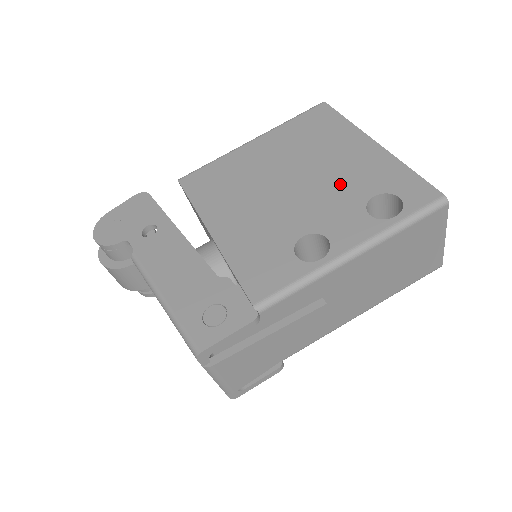
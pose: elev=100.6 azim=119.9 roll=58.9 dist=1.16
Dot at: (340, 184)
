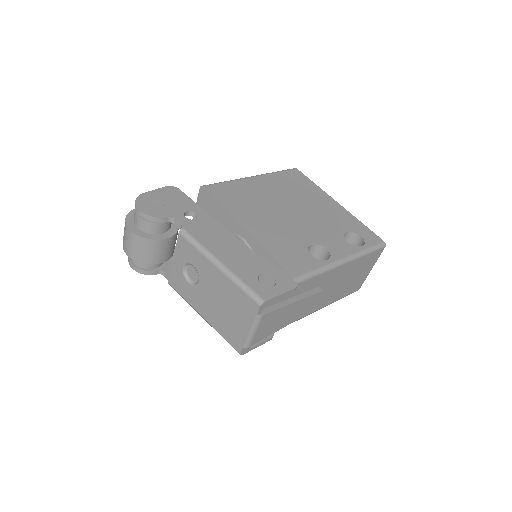
Dot at: (324, 220)
